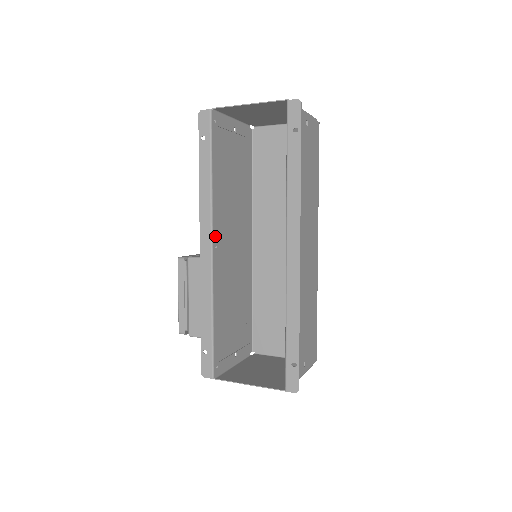
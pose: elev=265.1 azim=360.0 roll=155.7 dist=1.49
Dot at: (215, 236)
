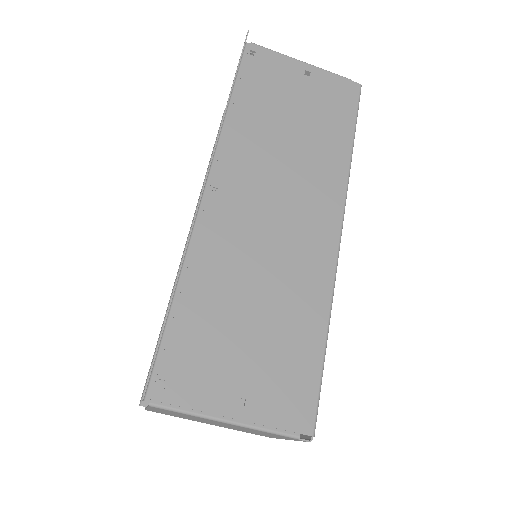
Dot at: occluded
